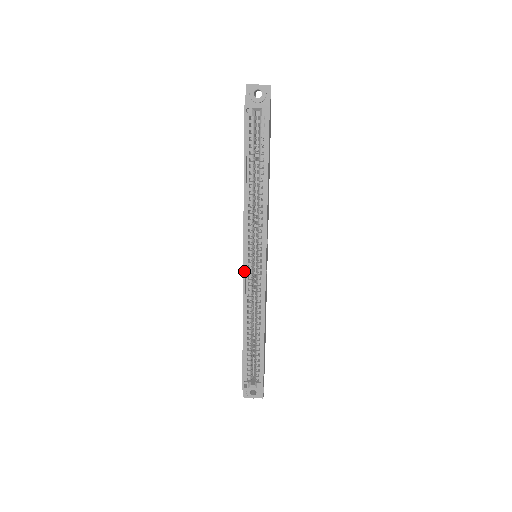
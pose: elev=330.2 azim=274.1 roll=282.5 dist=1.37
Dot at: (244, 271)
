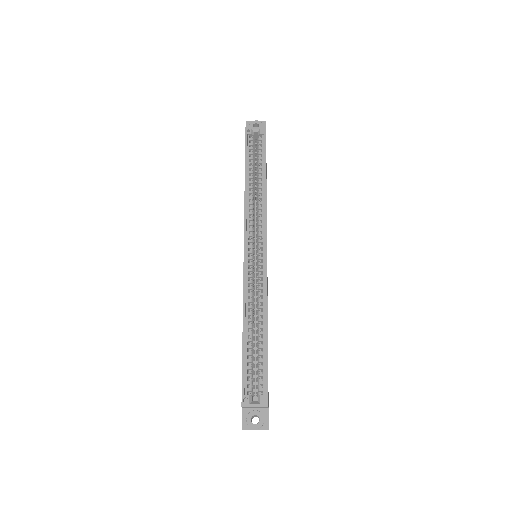
Dot at: (245, 258)
